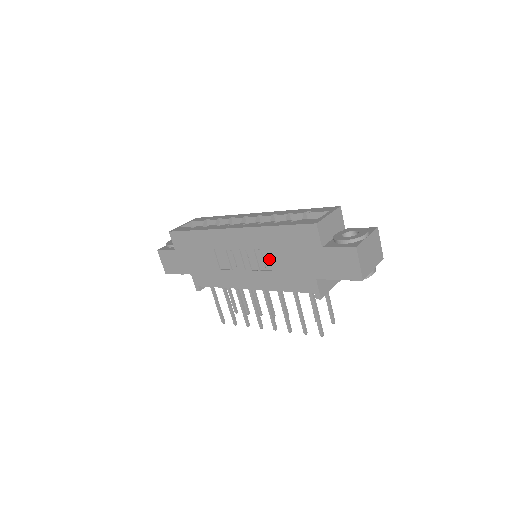
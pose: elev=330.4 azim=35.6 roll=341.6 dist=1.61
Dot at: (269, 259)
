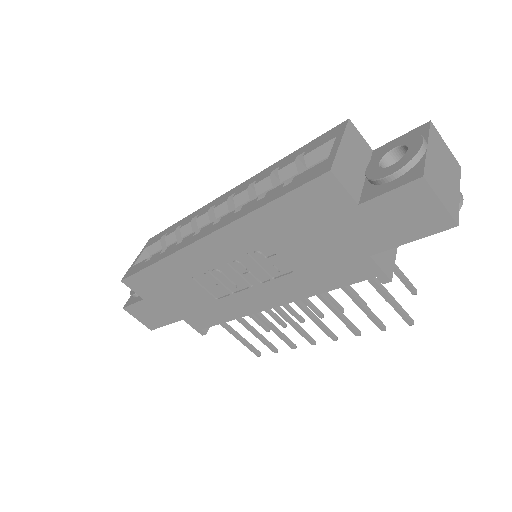
Dot at: (278, 258)
